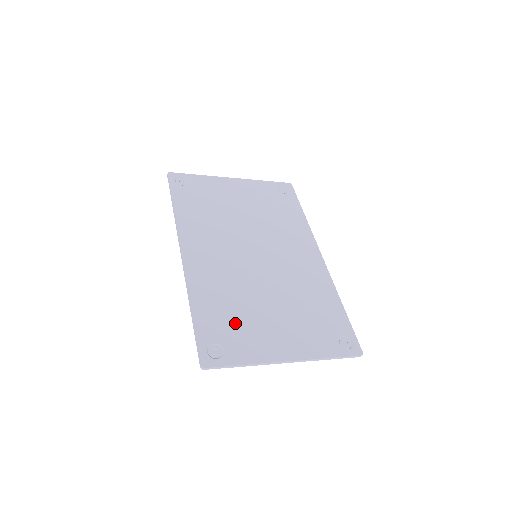
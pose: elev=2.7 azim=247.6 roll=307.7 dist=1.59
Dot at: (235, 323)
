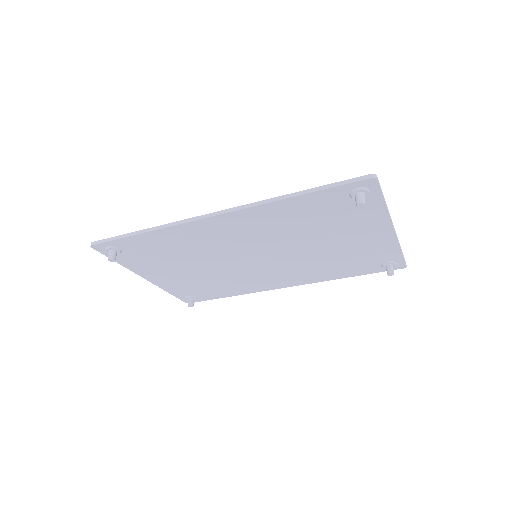
Dot at: occluded
